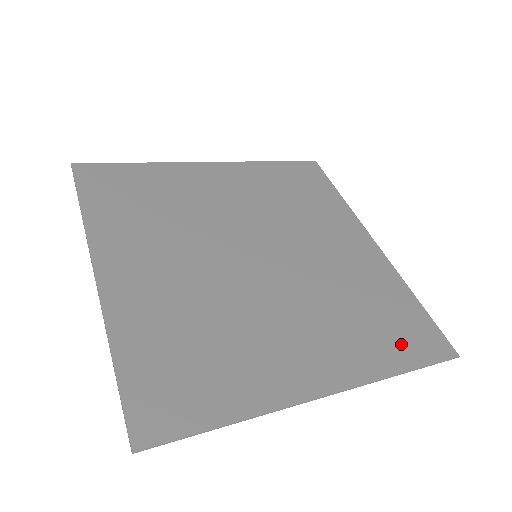
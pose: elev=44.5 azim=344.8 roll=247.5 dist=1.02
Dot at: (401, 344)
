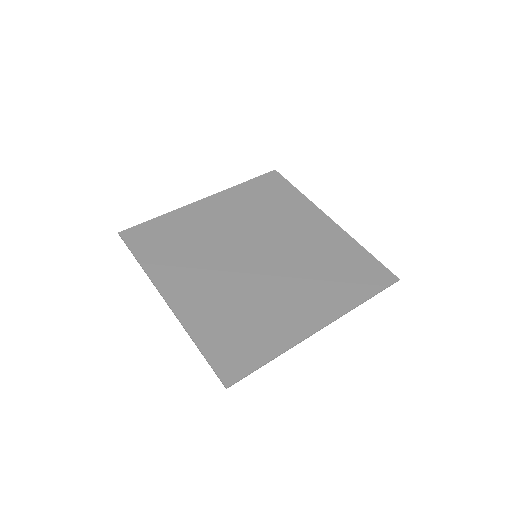
Dot at: (361, 283)
